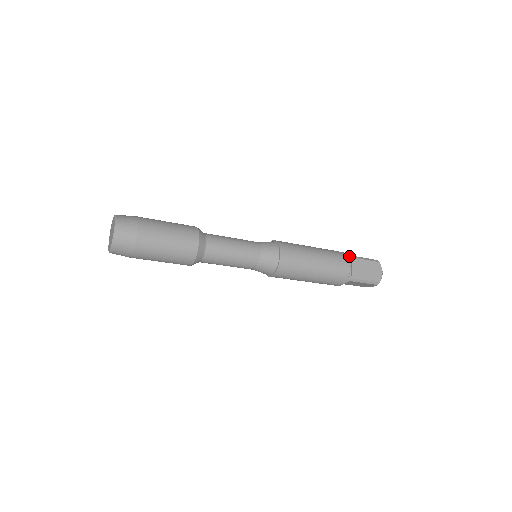
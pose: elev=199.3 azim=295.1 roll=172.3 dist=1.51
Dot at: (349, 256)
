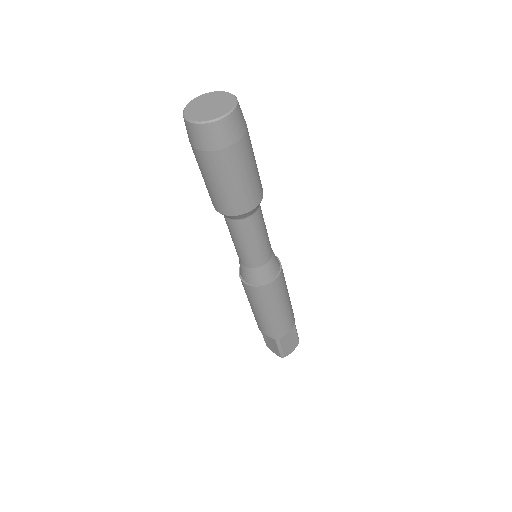
Dot at: occluded
